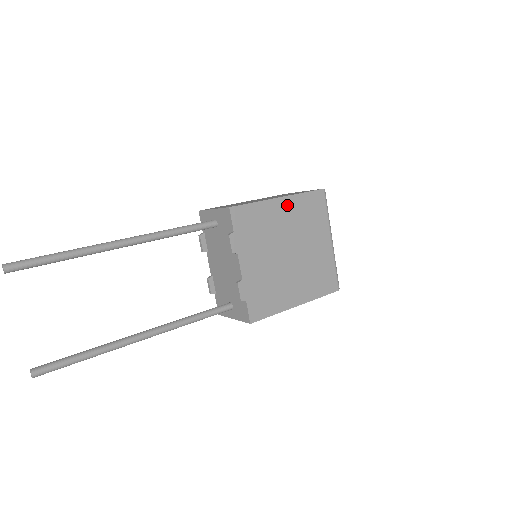
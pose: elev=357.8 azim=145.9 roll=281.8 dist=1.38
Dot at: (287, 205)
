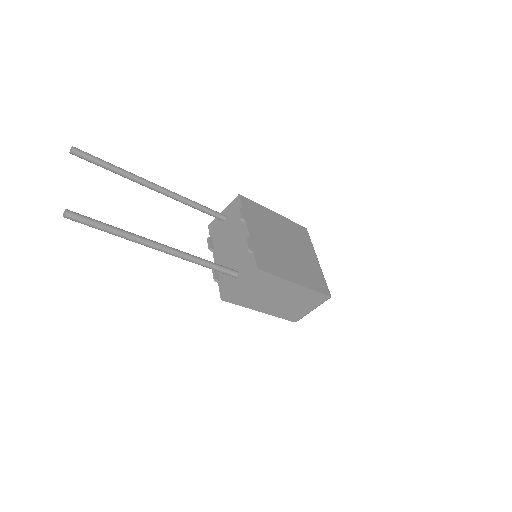
Dot at: (280, 219)
